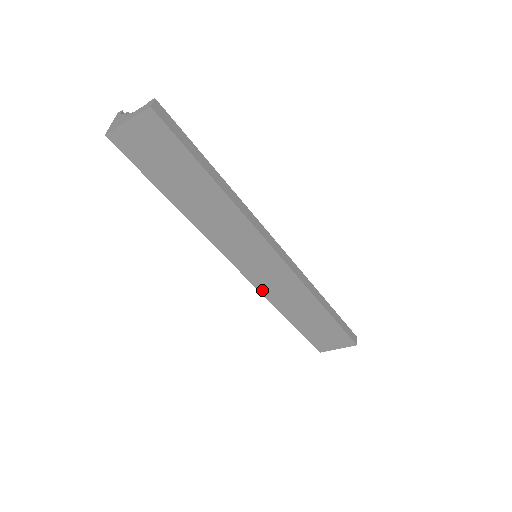
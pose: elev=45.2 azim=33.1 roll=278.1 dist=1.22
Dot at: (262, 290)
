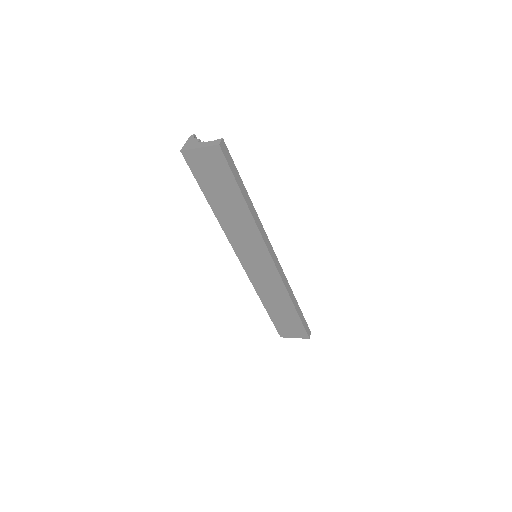
Dot at: (253, 281)
